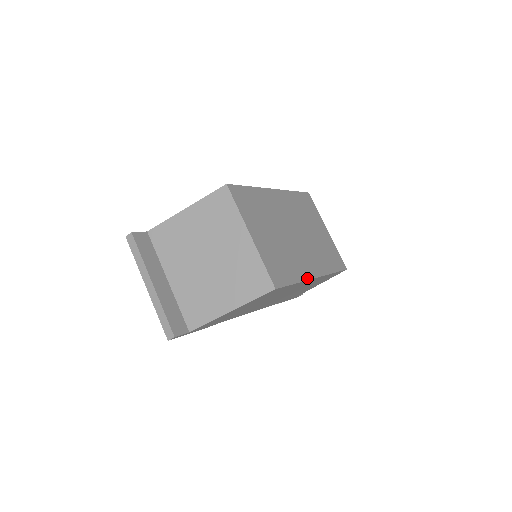
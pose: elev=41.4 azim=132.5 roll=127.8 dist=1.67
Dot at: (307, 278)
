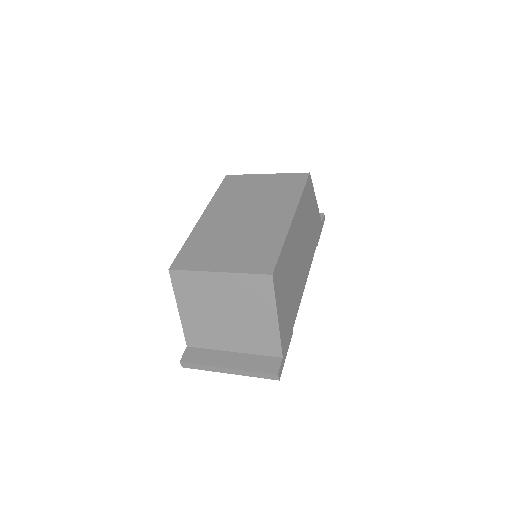
Dot at: (287, 230)
